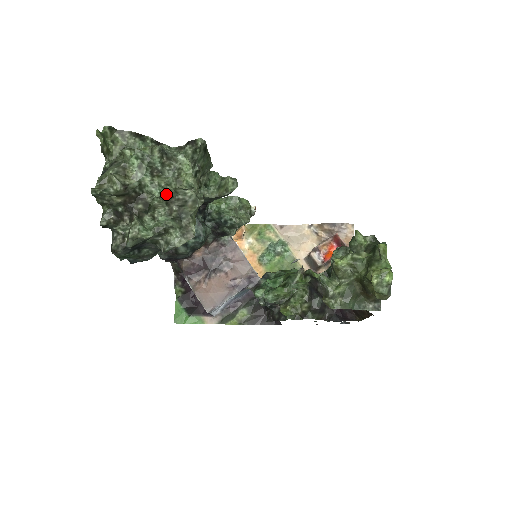
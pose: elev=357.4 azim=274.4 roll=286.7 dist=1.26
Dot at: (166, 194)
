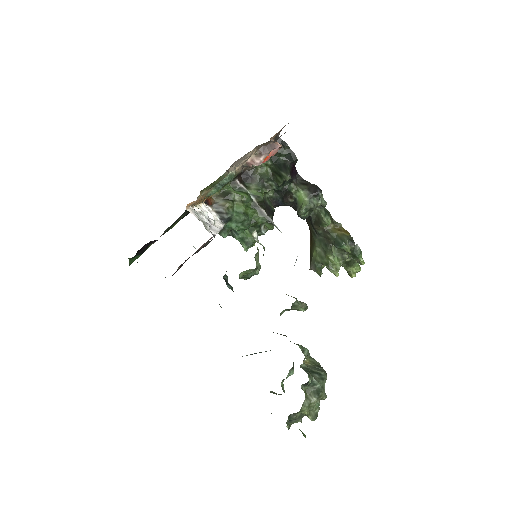
Dot at: occluded
